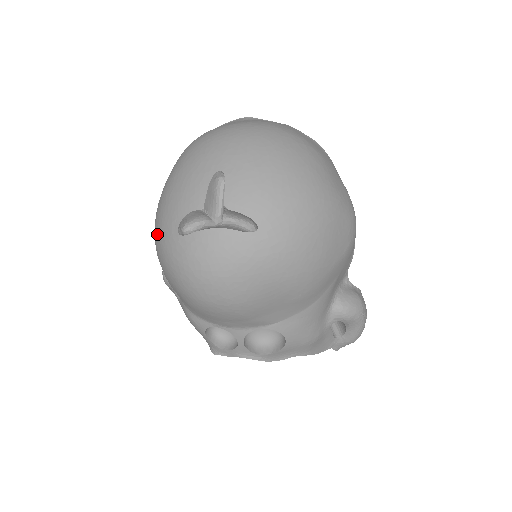
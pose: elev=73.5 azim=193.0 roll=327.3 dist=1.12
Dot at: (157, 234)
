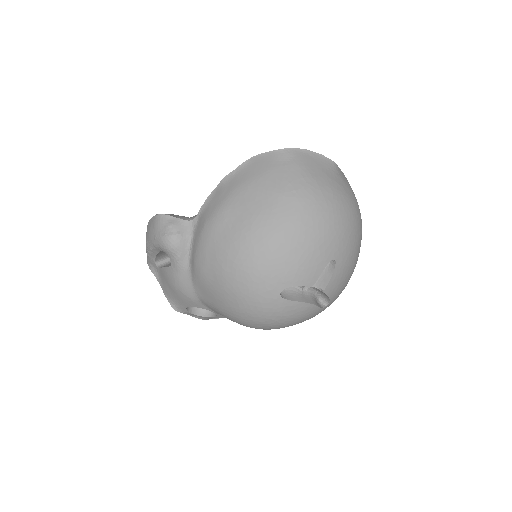
Dot at: (247, 271)
